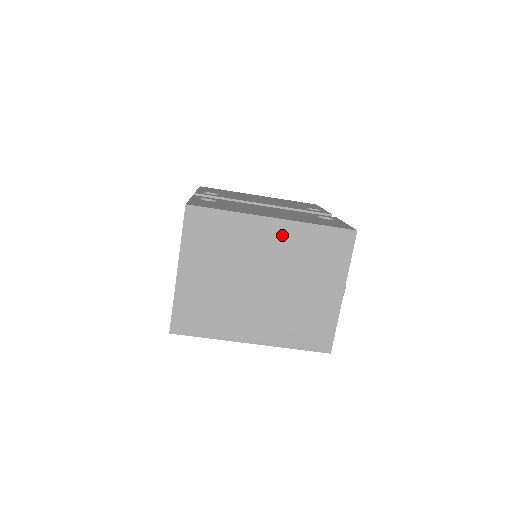
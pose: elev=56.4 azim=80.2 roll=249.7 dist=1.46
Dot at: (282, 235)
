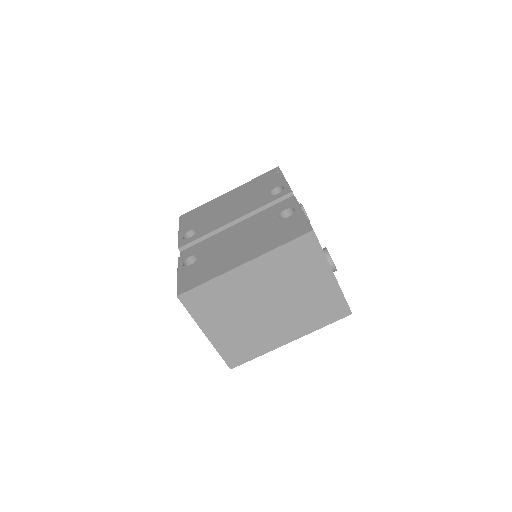
Dot at: (259, 270)
